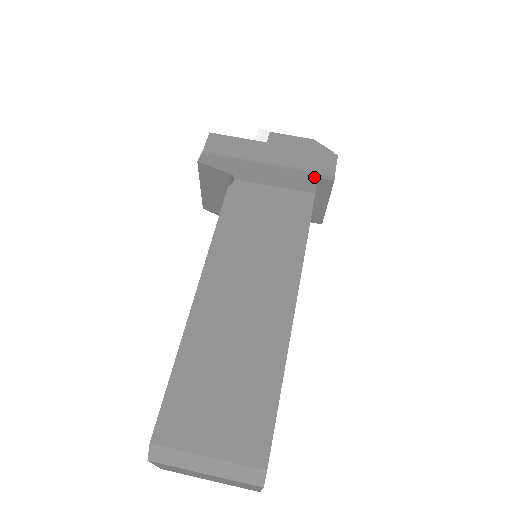
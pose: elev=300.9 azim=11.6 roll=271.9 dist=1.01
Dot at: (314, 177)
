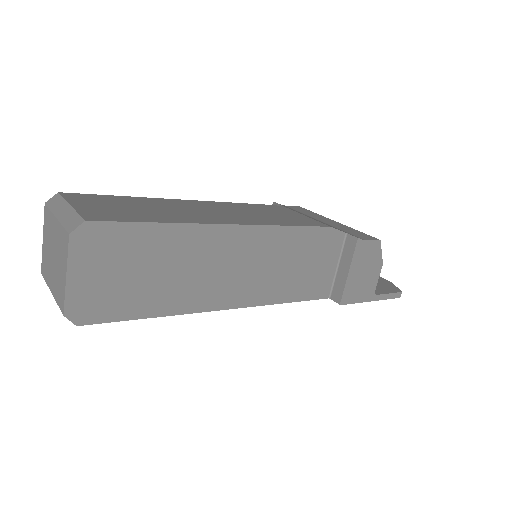
Dot at: occluded
